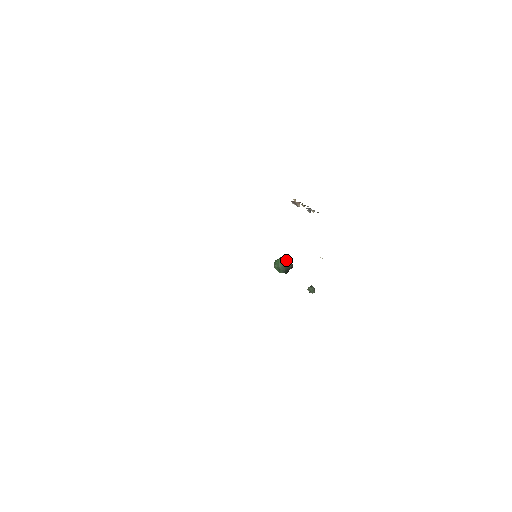
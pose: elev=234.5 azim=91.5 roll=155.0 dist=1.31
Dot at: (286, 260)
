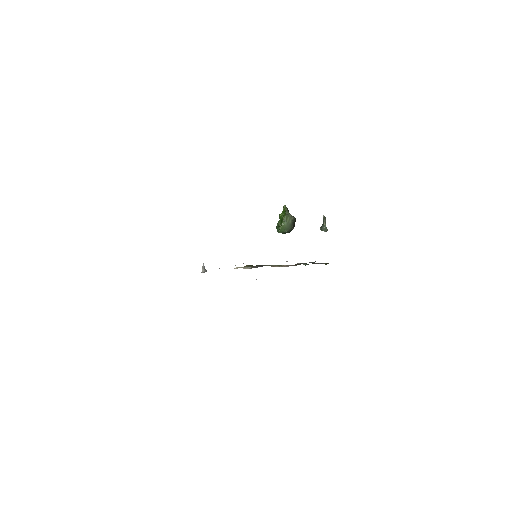
Dot at: (285, 230)
